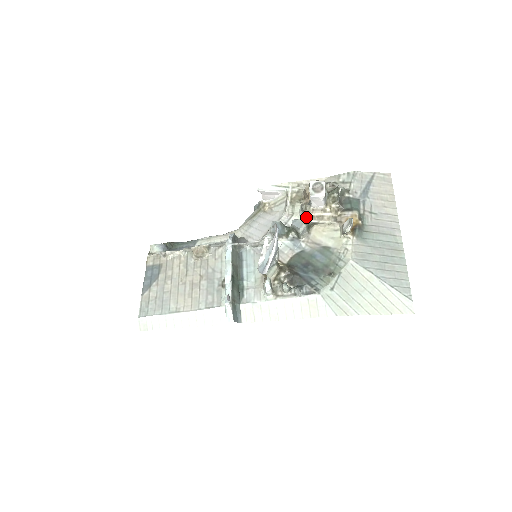
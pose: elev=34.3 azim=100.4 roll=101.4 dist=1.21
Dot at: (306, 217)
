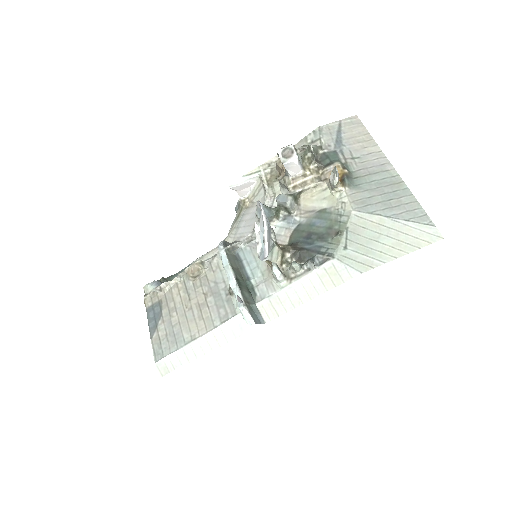
Dot at: (289, 190)
